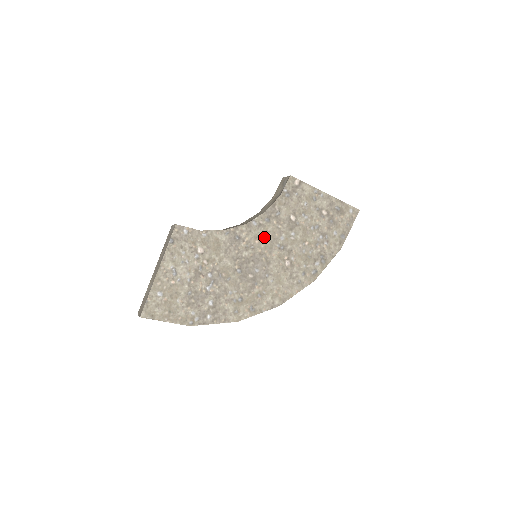
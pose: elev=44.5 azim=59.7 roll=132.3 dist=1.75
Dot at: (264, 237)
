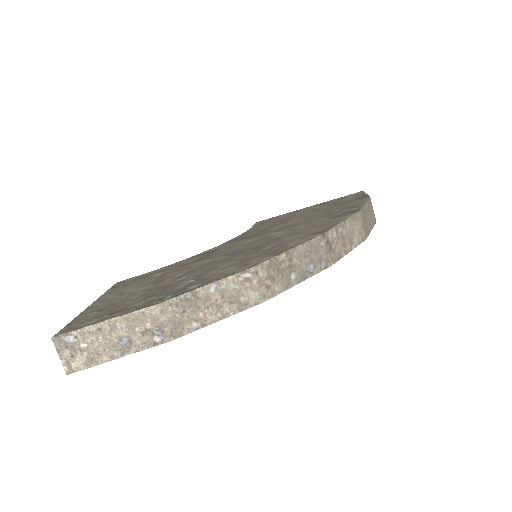
Dot at: (249, 238)
